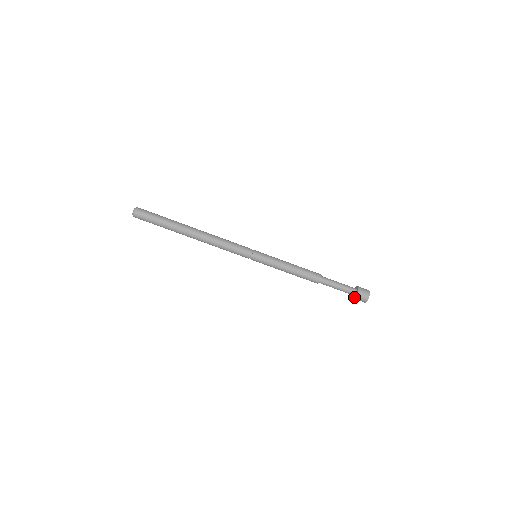
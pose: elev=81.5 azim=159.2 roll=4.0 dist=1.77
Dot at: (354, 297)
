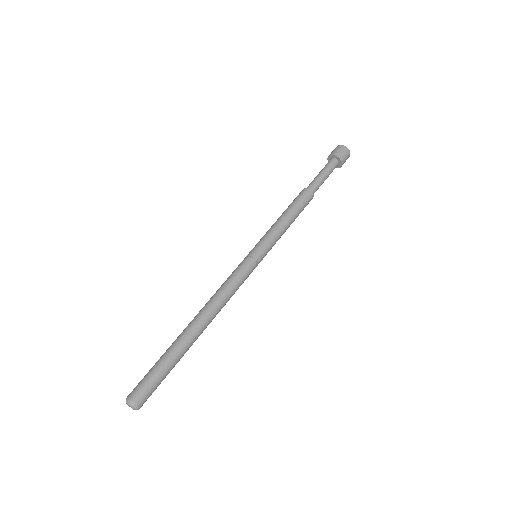
Dot at: occluded
